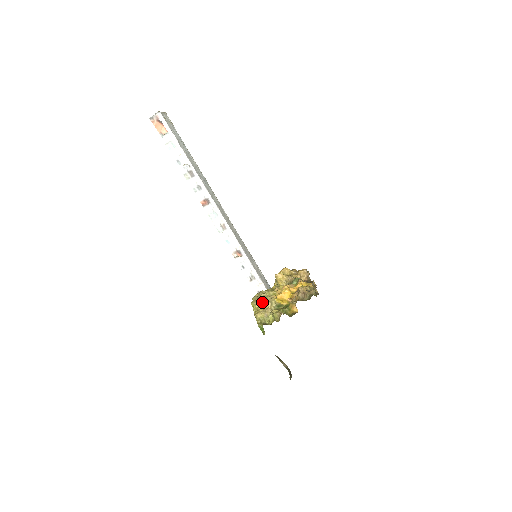
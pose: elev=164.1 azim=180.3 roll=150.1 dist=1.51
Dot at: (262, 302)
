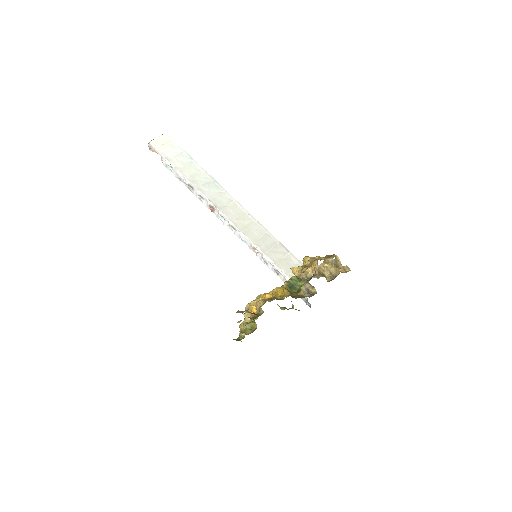
Dot at: (245, 312)
